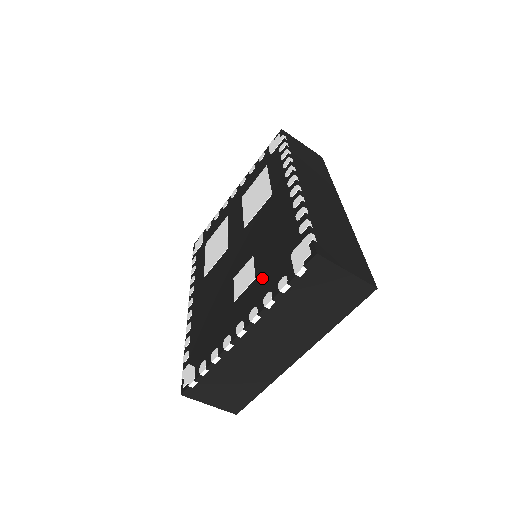
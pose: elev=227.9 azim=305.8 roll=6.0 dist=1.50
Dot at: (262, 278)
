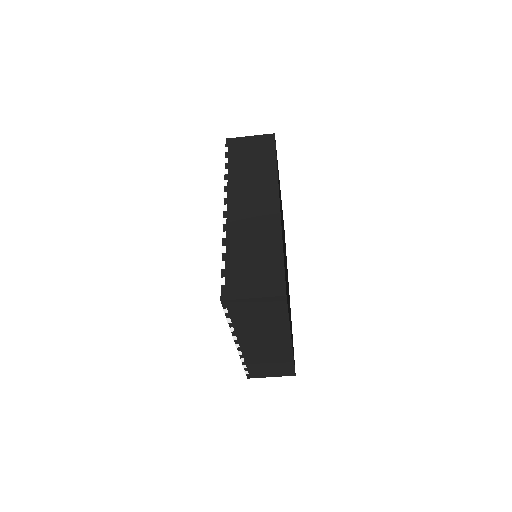
Dot at: occluded
